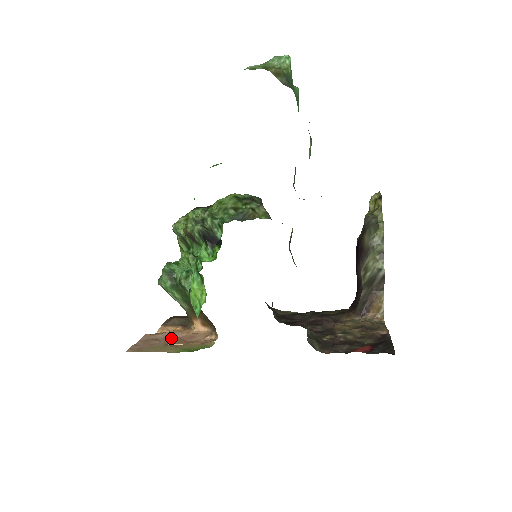
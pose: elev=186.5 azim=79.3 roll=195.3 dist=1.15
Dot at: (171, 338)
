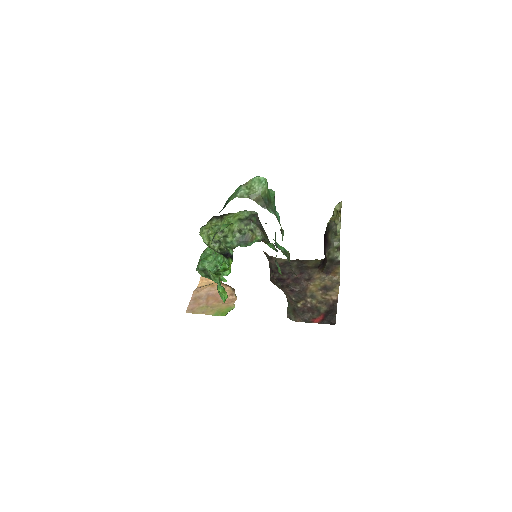
Dot at: (209, 296)
